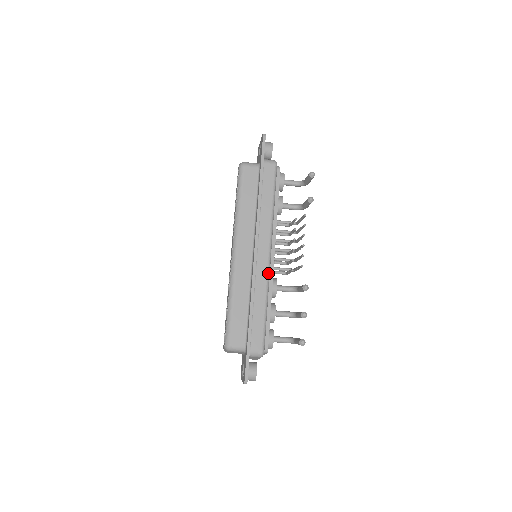
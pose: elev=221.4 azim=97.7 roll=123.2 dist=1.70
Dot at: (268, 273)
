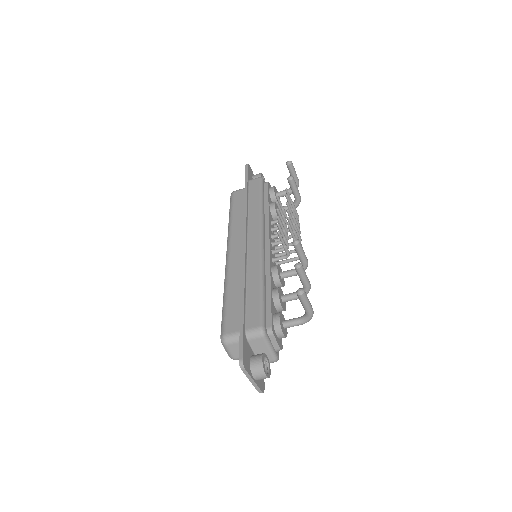
Dot at: (261, 254)
